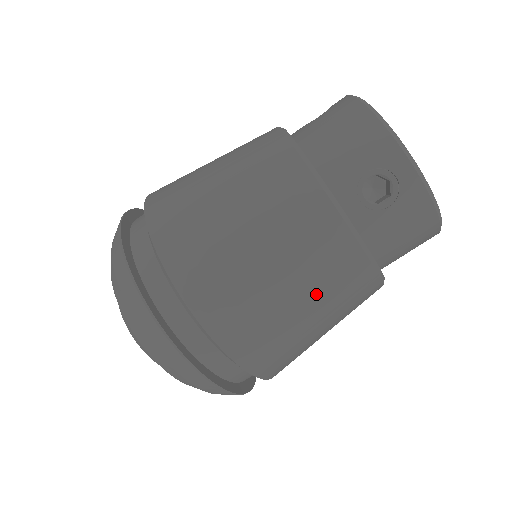
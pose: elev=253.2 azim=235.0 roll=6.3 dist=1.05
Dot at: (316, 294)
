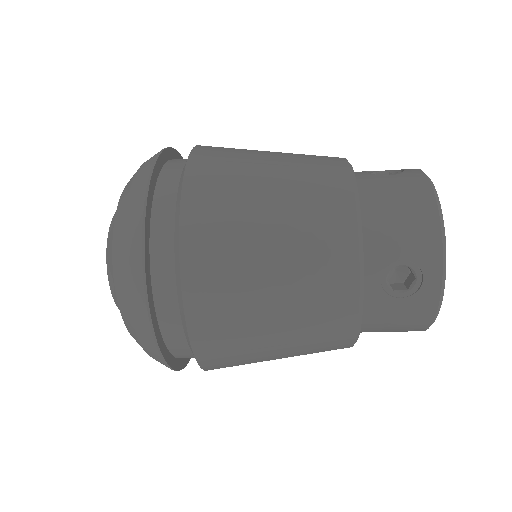
Dot at: occluded
